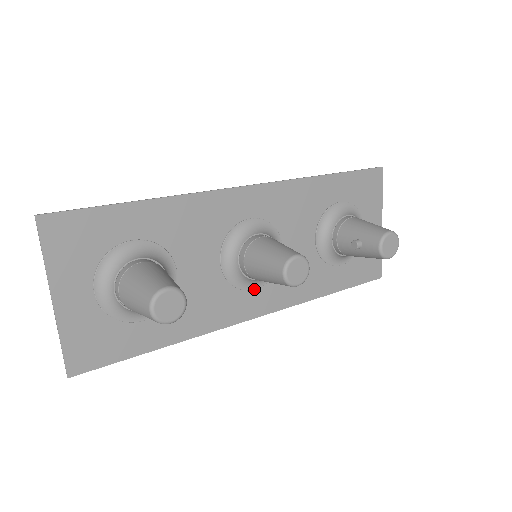
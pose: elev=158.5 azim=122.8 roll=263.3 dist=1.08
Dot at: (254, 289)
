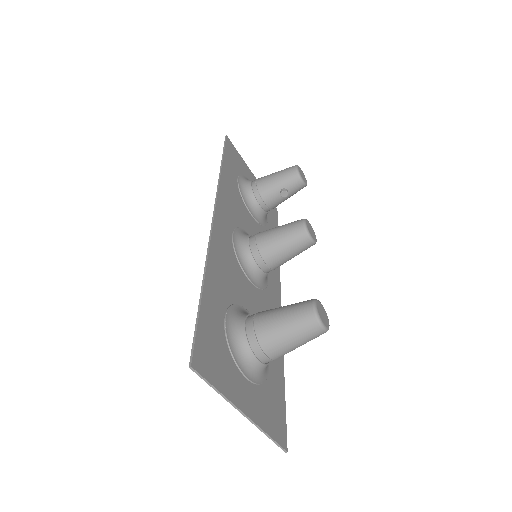
Dot at: (268, 280)
